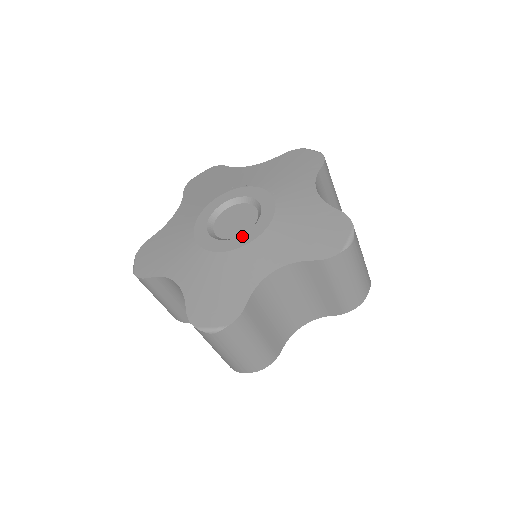
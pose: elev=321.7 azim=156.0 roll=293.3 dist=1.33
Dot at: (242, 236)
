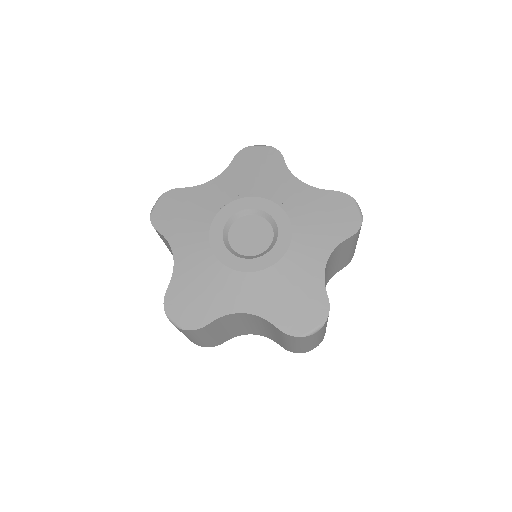
Dot at: (276, 245)
